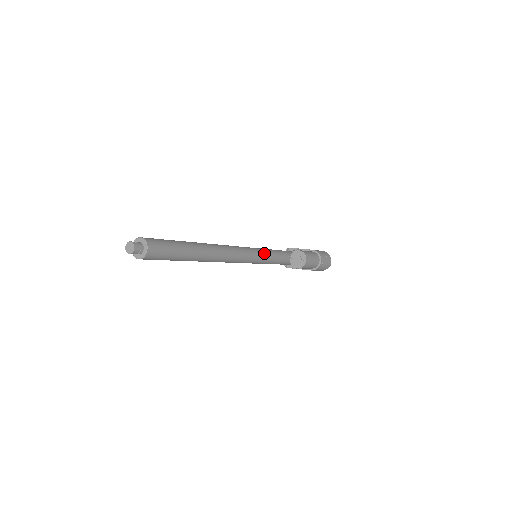
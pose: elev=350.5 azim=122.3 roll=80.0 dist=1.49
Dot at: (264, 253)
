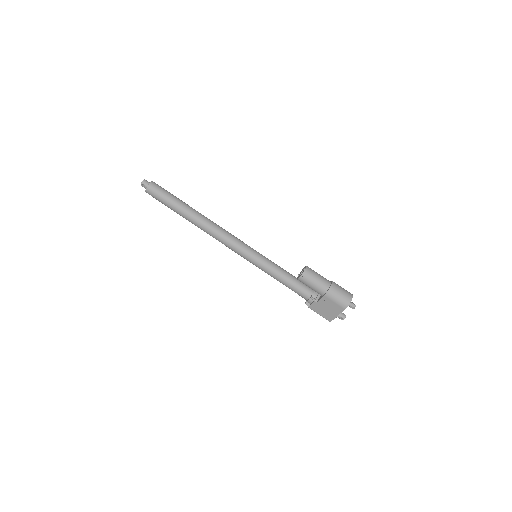
Dot at: (265, 257)
